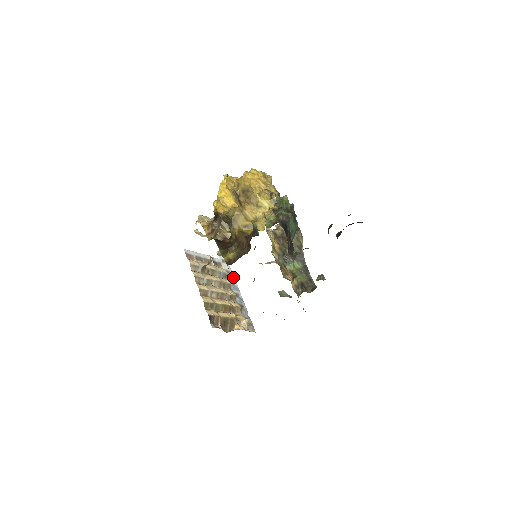
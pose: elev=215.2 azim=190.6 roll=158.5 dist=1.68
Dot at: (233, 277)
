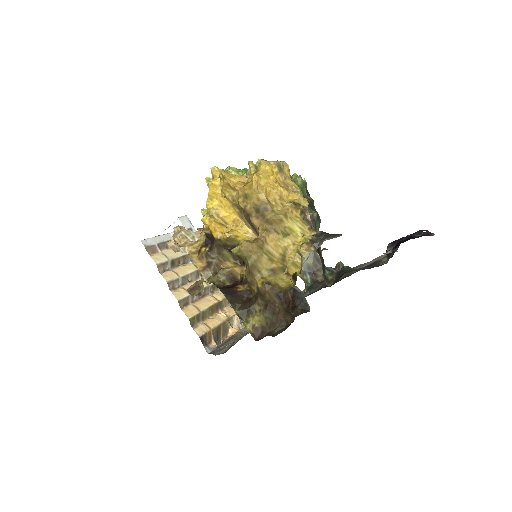
Dot at: occluded
